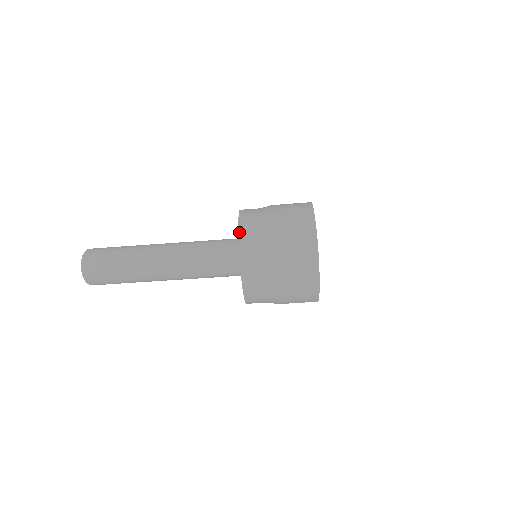
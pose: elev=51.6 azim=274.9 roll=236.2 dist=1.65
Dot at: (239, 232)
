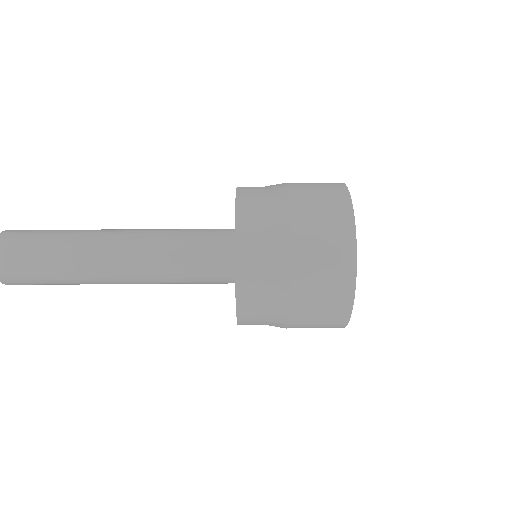
Dot at: occluded
